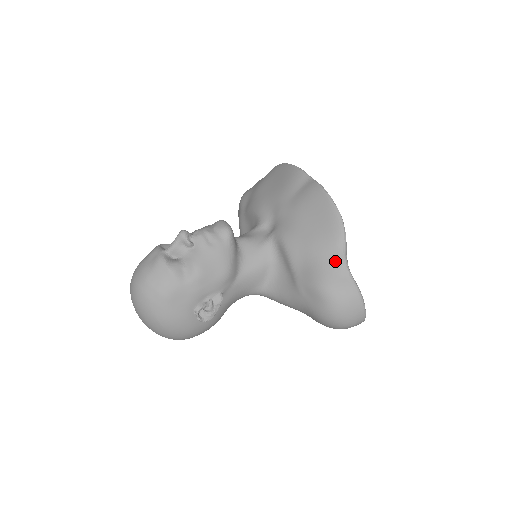
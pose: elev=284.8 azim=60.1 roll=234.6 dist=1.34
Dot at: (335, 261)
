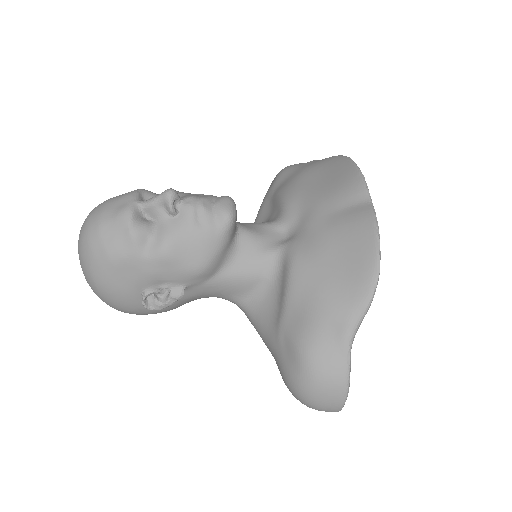
Dot at: (339, 329)
